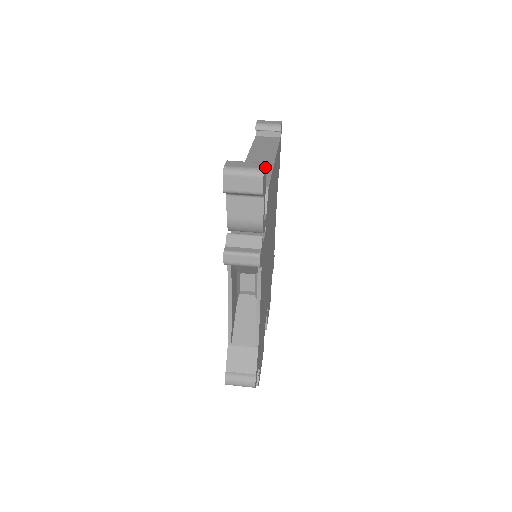
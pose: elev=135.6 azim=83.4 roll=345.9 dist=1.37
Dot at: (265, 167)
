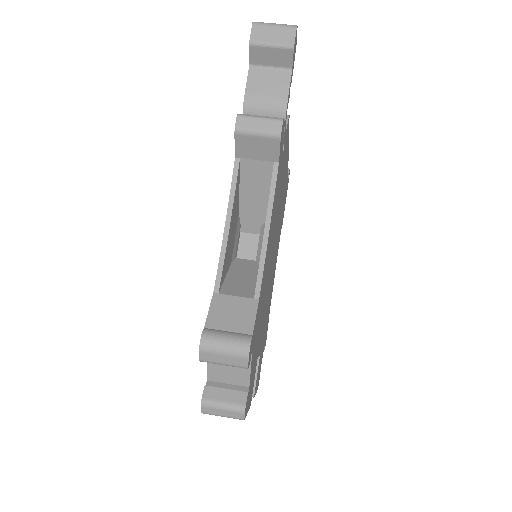
Dot at: (296, 40)
